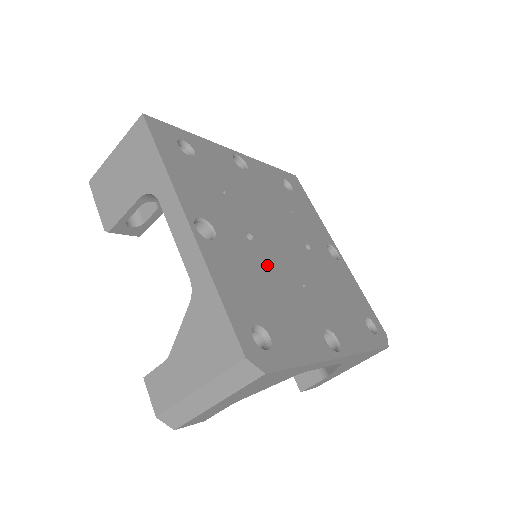
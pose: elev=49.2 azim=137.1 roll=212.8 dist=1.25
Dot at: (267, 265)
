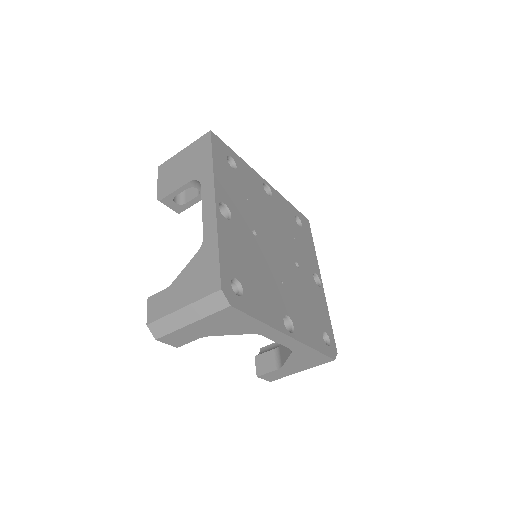
Dot at: (260, 255)
